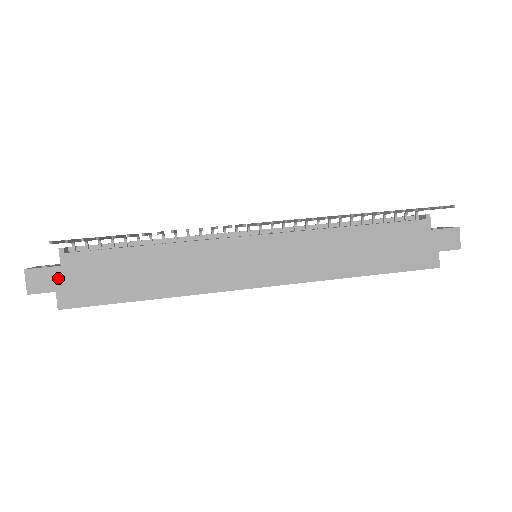
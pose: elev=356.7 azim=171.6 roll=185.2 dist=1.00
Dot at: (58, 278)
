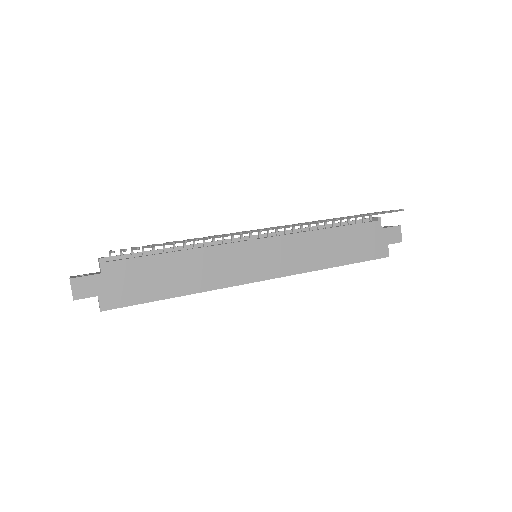
Dot at: (99, 284)
